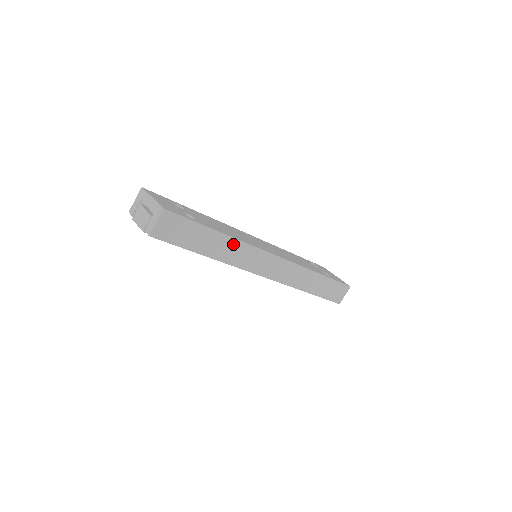
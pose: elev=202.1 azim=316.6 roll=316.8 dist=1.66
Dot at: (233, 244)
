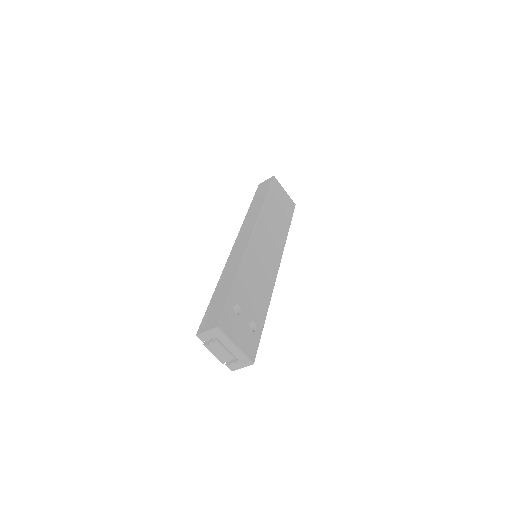
Dot at: occluded
